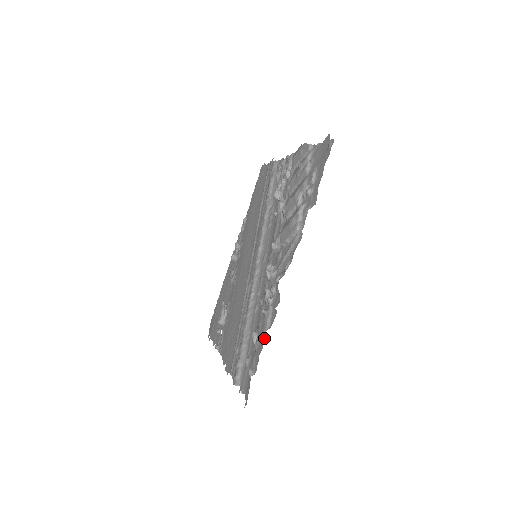
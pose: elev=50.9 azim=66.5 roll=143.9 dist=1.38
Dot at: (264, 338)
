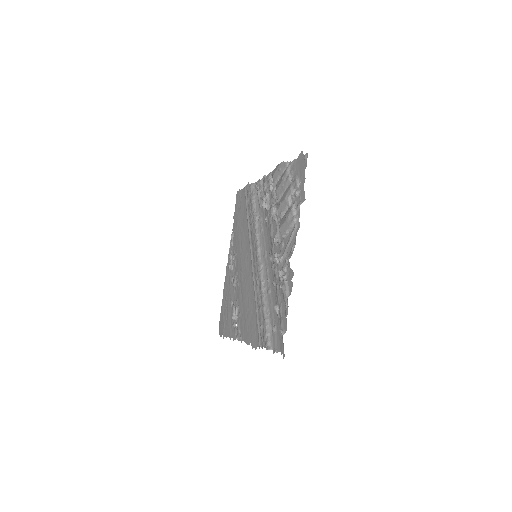
Dot at: (287, 304)
